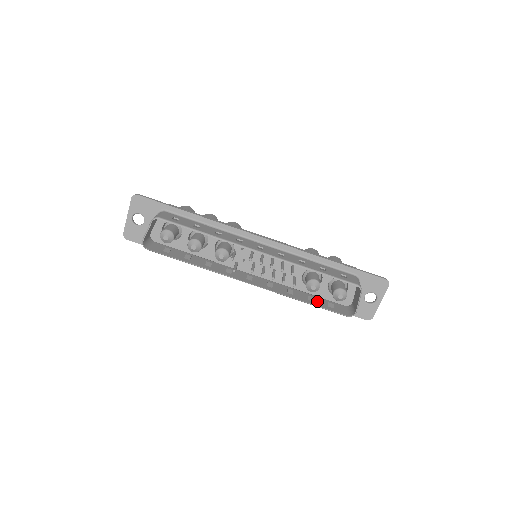
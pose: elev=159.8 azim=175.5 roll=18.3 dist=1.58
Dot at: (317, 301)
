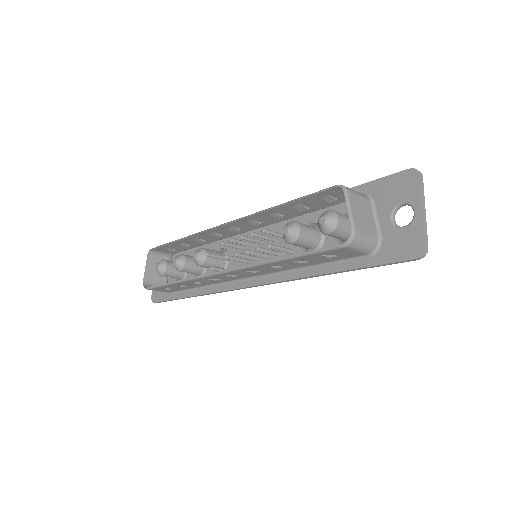
Dot at: occluded
